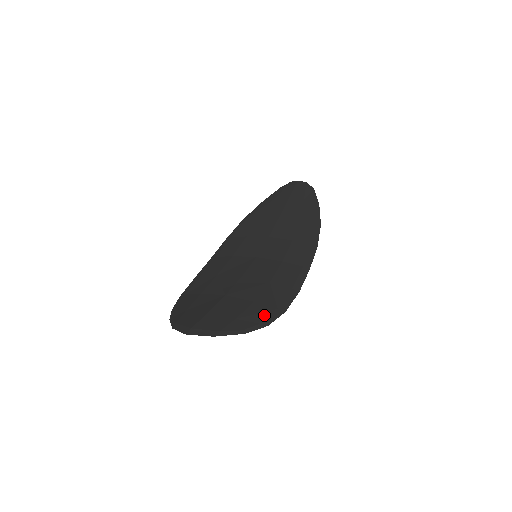
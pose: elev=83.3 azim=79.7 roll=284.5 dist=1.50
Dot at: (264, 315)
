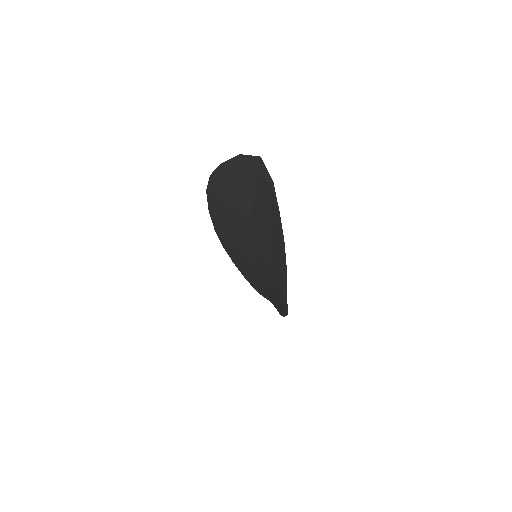
Dot at: occluded
